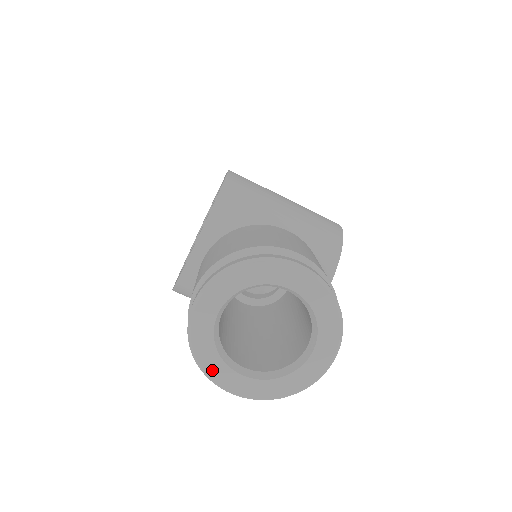
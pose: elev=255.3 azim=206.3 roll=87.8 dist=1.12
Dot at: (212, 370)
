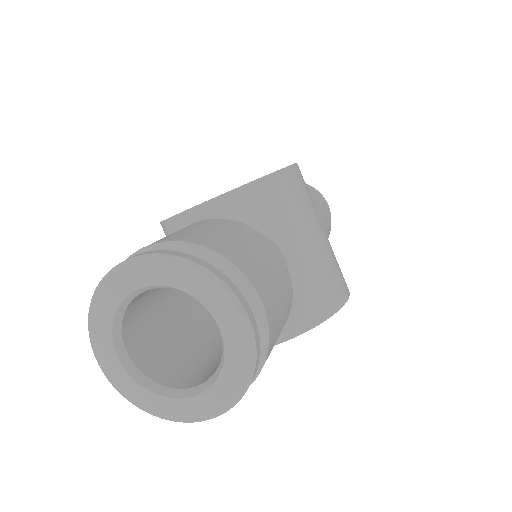
Dot at: (96, 330)
